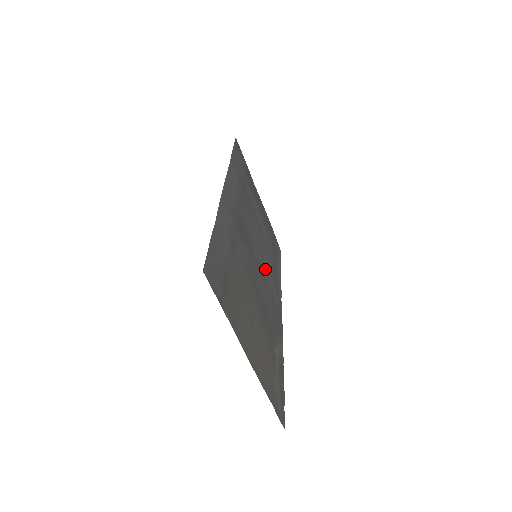
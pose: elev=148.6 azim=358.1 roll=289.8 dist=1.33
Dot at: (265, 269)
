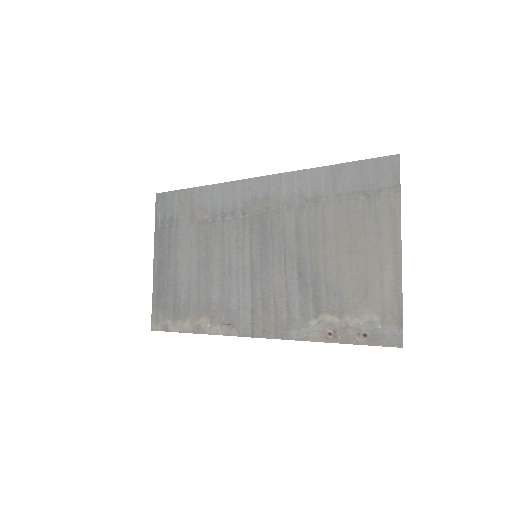
Dot at: (242, 283)
